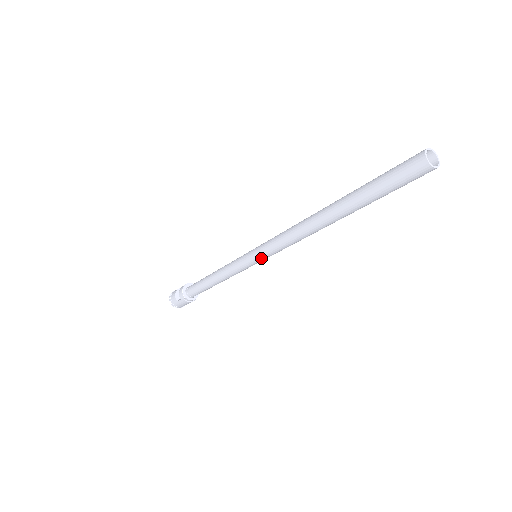
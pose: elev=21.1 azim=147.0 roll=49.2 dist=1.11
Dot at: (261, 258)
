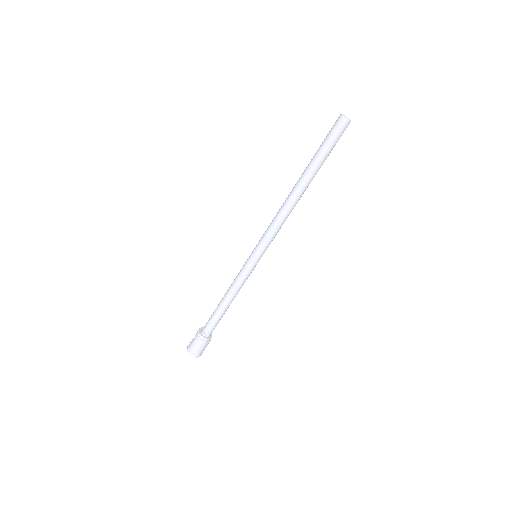
Dot at: (258, 250)
